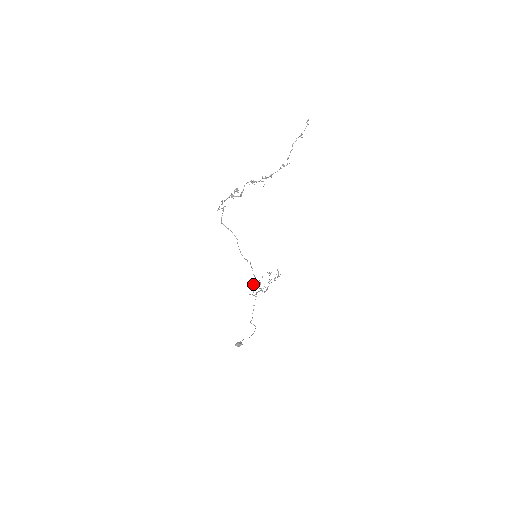
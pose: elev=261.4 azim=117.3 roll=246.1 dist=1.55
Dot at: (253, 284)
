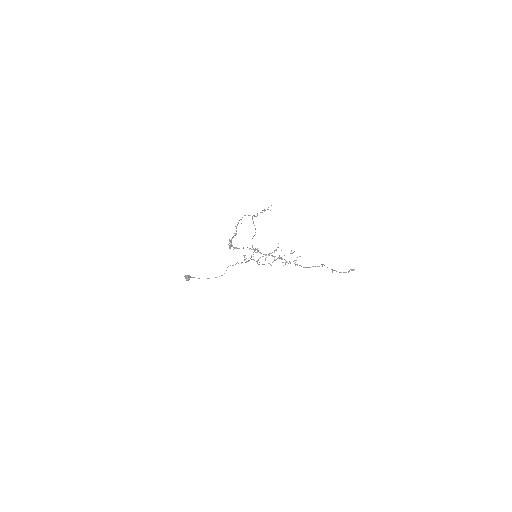
Dot at: occluded
